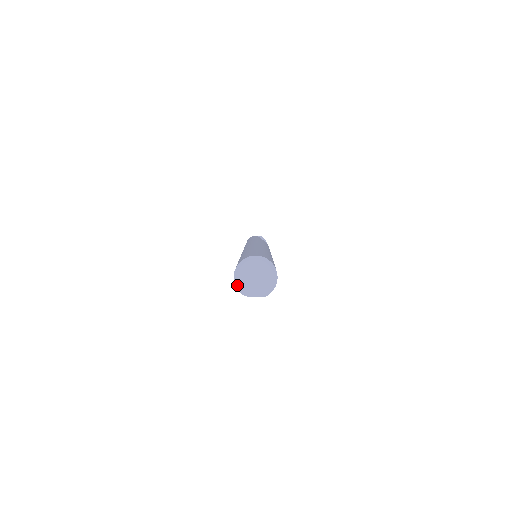
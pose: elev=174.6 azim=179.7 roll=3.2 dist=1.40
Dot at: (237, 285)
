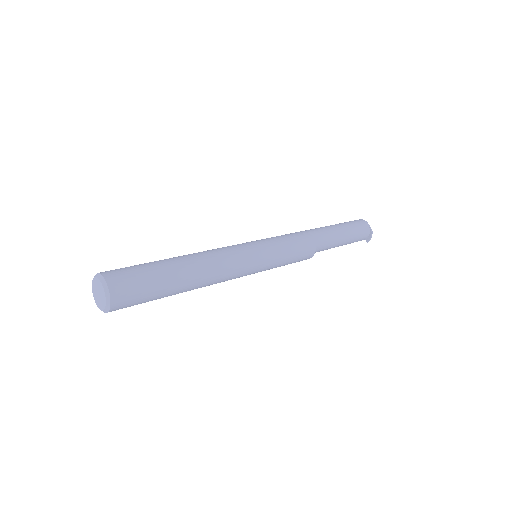
Dot at: (93, 281)
